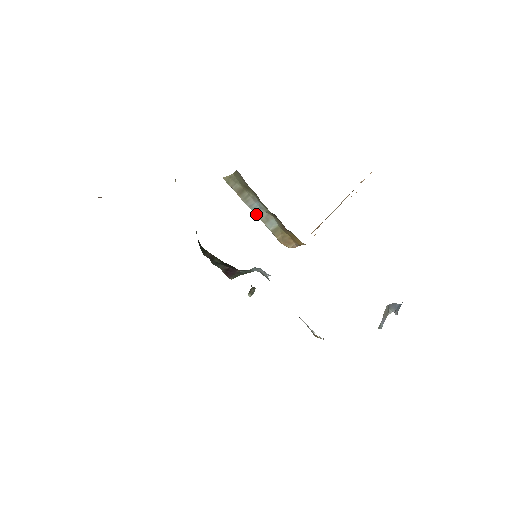
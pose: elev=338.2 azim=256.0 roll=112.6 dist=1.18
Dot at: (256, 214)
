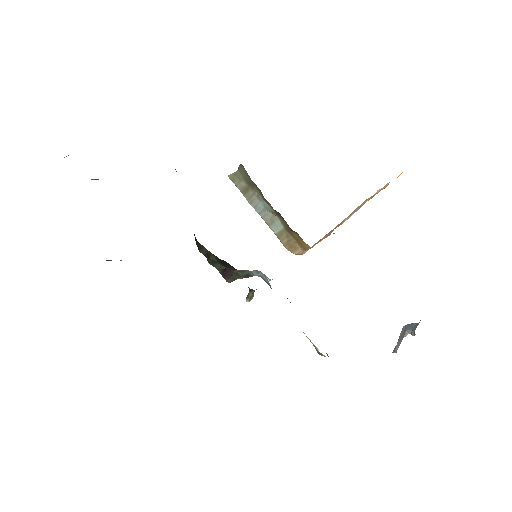
Dot at: (261, 216)
